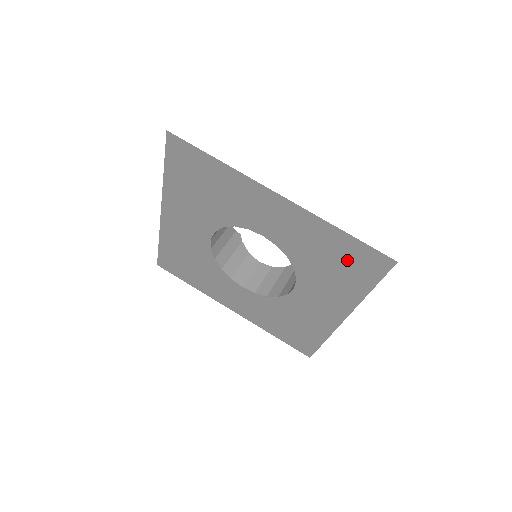
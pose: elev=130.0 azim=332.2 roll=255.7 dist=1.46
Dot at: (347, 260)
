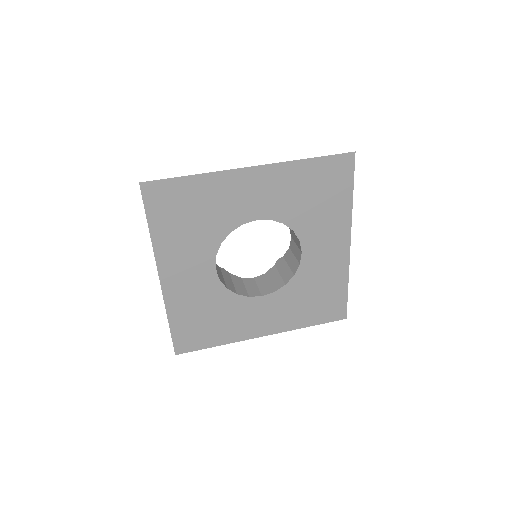
Dot at: (325, 183)
